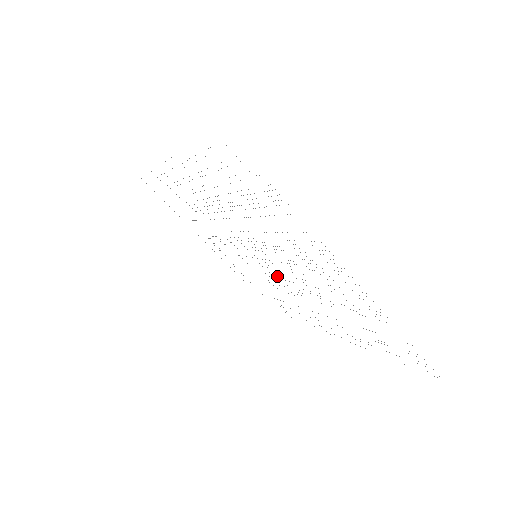
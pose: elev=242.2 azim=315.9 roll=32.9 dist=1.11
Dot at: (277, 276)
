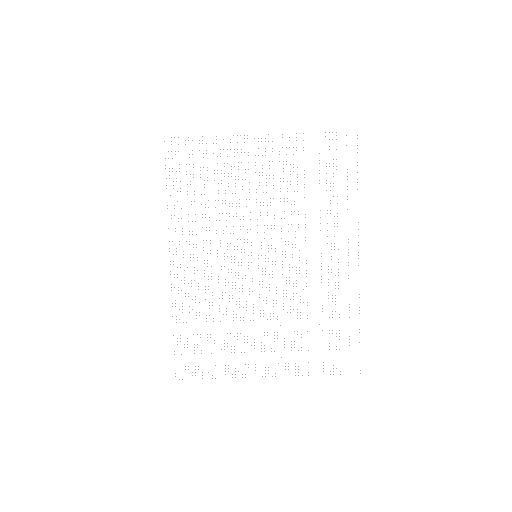
Dot at: occluded
